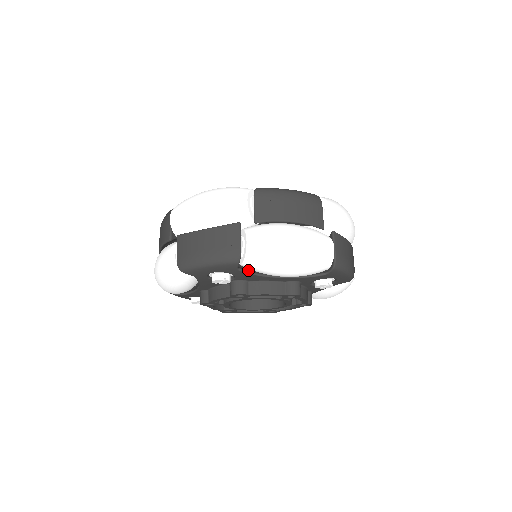
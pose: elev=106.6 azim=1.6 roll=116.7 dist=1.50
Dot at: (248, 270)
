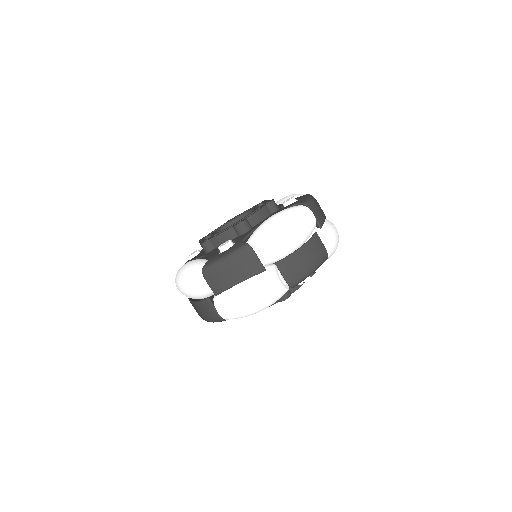
Dot at: occluded
